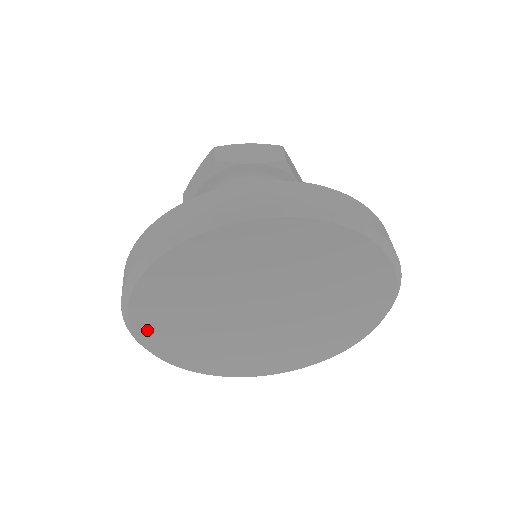
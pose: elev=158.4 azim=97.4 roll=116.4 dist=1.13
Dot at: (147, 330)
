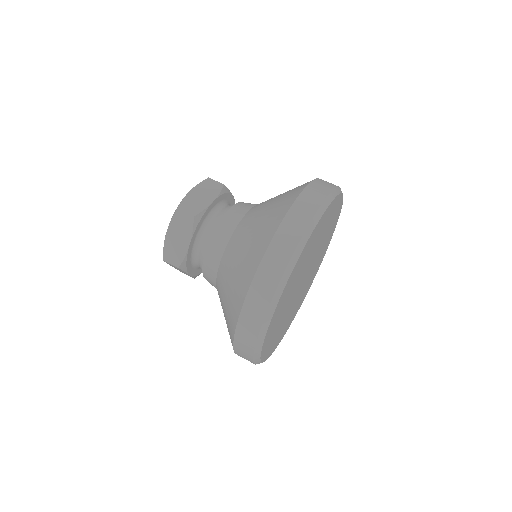
Dot at: (265, 346)
